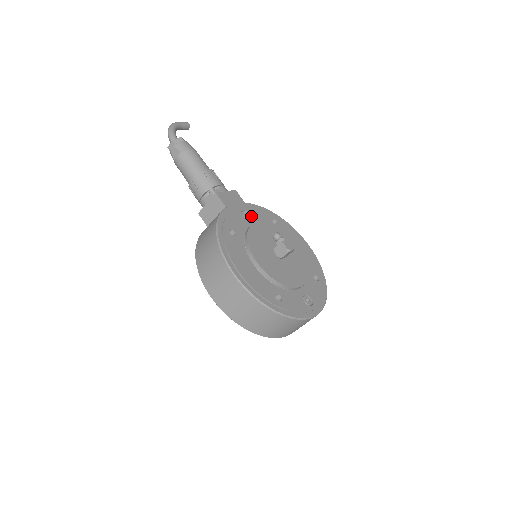
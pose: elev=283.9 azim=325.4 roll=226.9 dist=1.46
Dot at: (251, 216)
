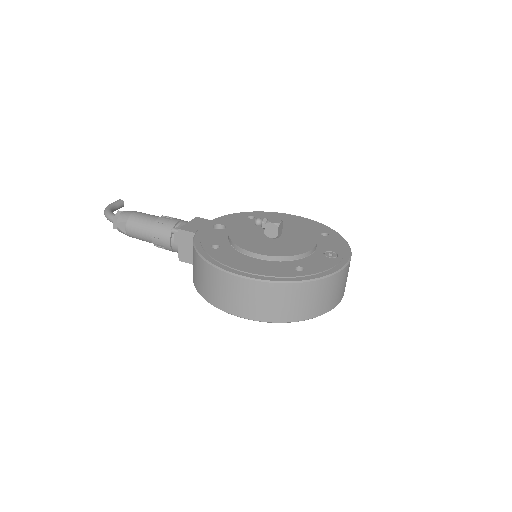
Dot at: (225, 225)
